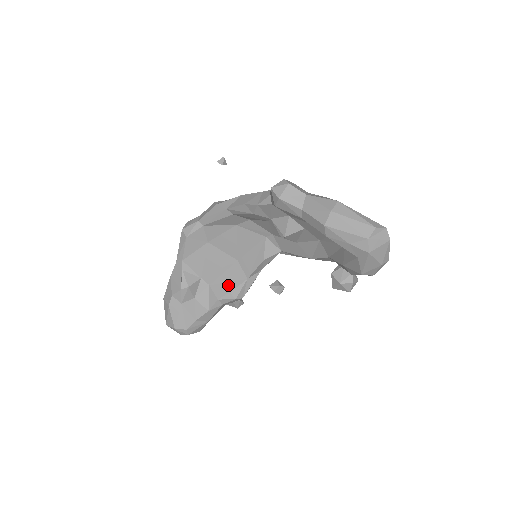
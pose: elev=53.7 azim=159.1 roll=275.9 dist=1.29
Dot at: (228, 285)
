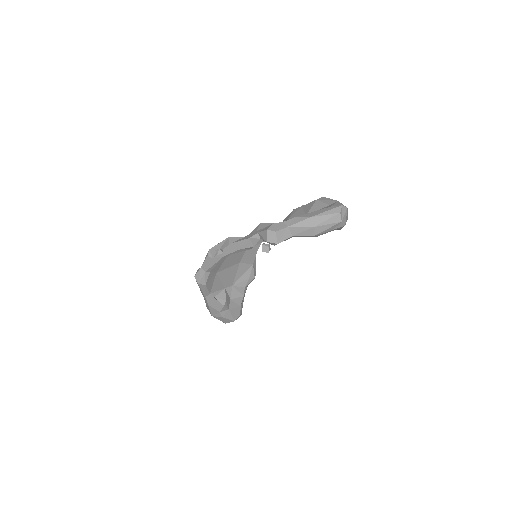
Dot at: (244, 277)
